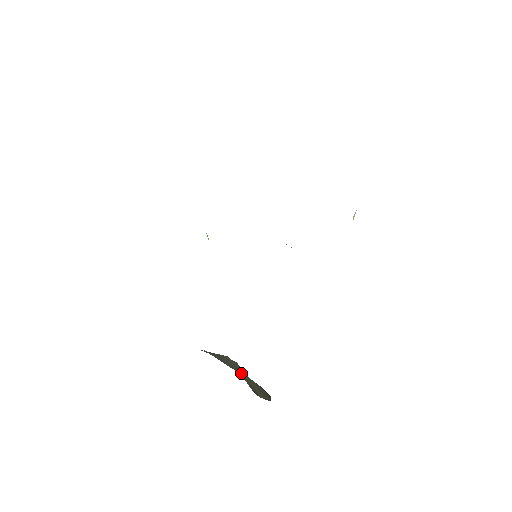
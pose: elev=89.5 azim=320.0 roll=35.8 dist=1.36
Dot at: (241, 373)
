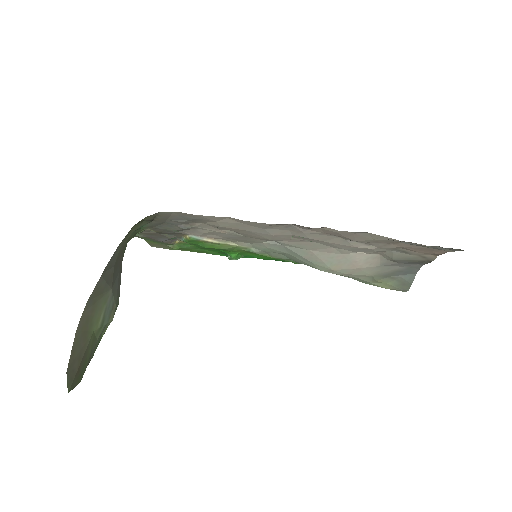
Dot at: (106, 301)
